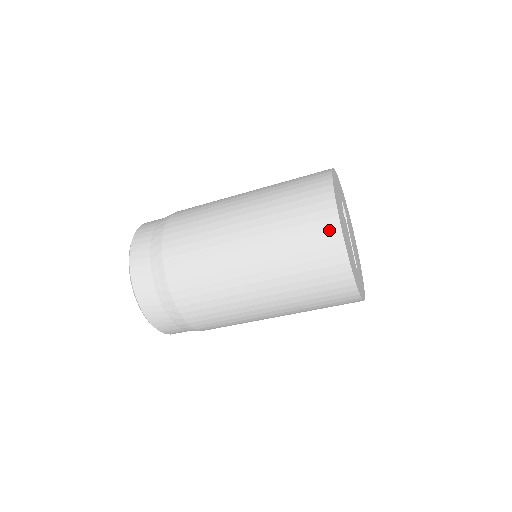
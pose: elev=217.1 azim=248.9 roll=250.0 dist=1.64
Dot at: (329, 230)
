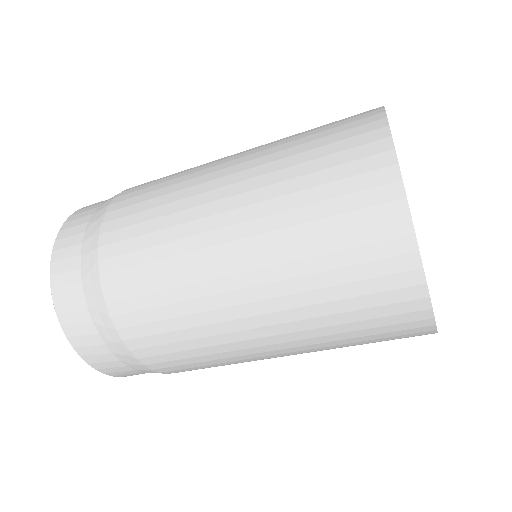
Dot at: (413, 324)
